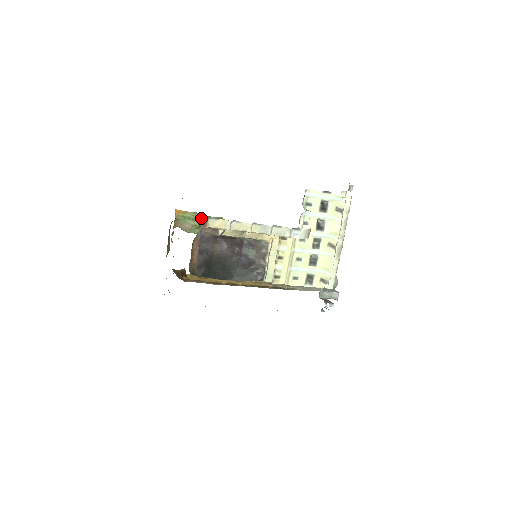
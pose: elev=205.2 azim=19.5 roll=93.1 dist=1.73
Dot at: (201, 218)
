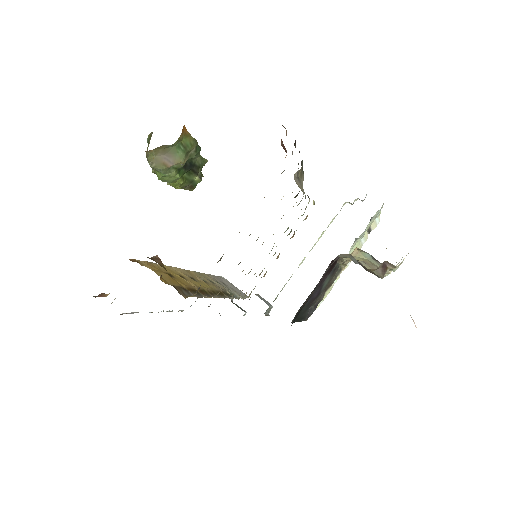
Dot at: (194, 154)
